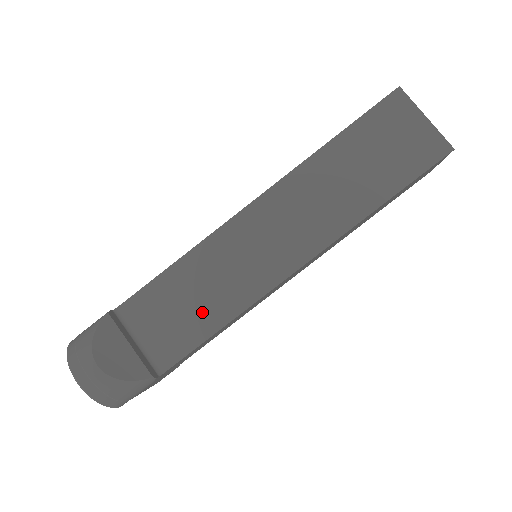
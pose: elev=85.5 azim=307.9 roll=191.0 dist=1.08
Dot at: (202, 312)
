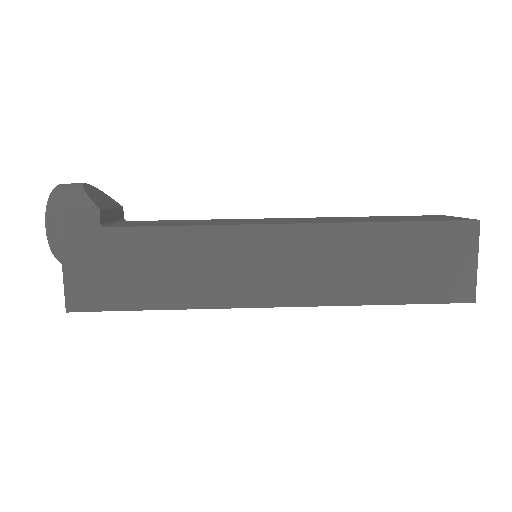
Dot at: occluded
